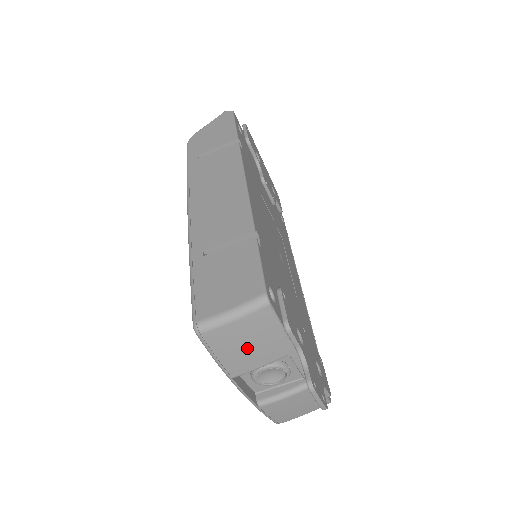
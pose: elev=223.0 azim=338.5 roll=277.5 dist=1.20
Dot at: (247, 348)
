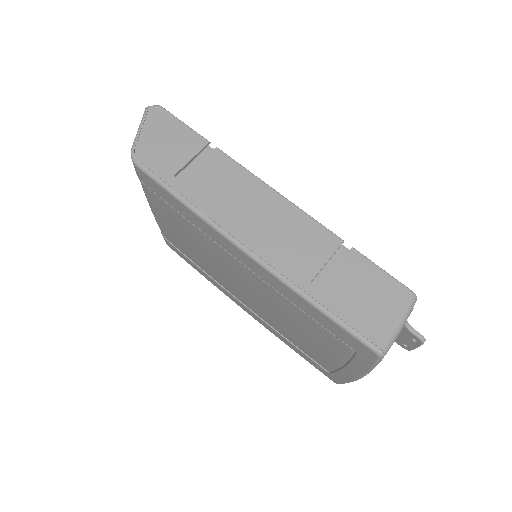
Dot at: occluded
